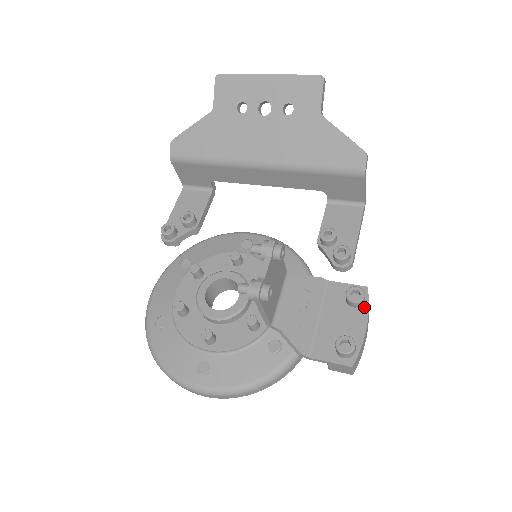
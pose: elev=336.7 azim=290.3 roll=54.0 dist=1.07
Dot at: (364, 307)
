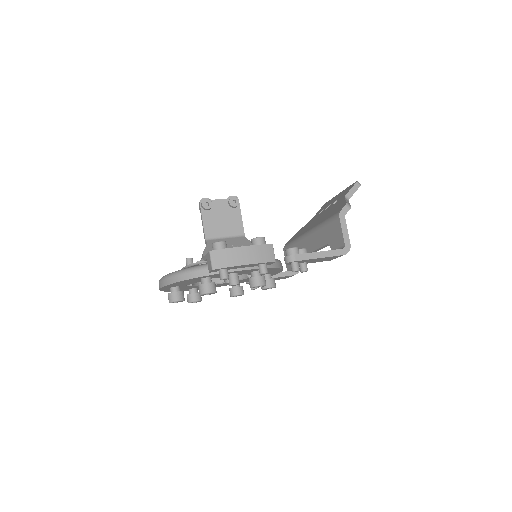
Dot at: (256, 245)
